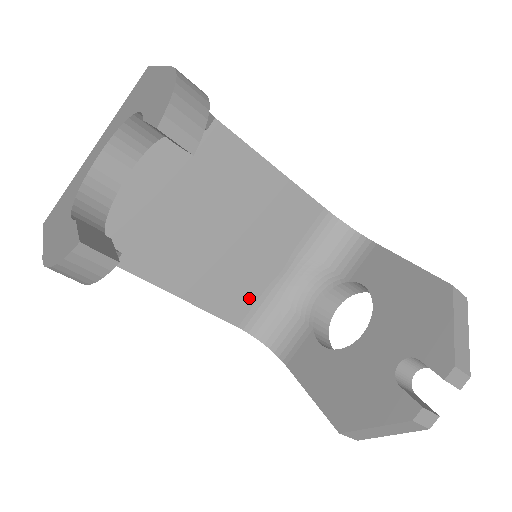
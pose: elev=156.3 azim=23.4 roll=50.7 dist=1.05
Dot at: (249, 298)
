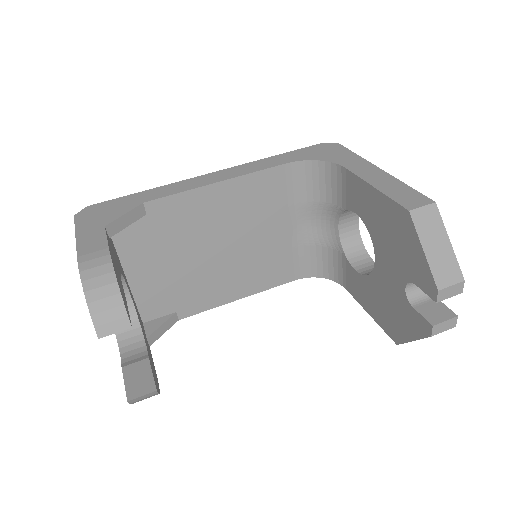
Dot at: (285, 261)
